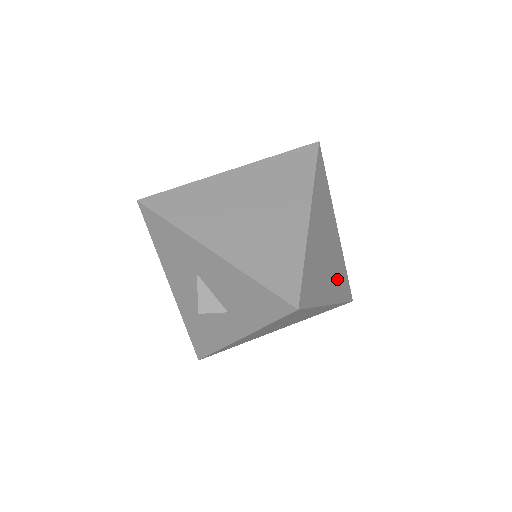
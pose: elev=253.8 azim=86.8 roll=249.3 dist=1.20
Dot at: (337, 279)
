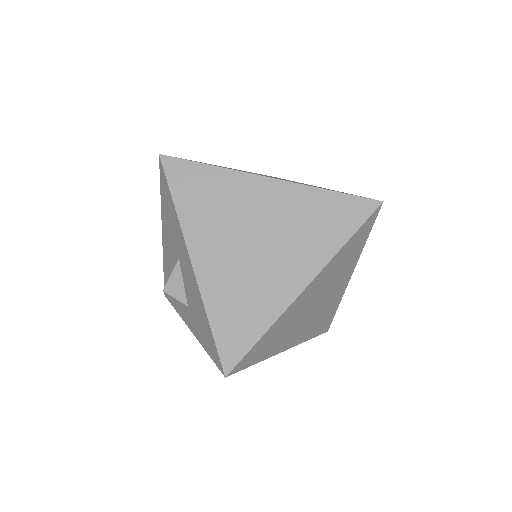
Dot at: (314, 324)
